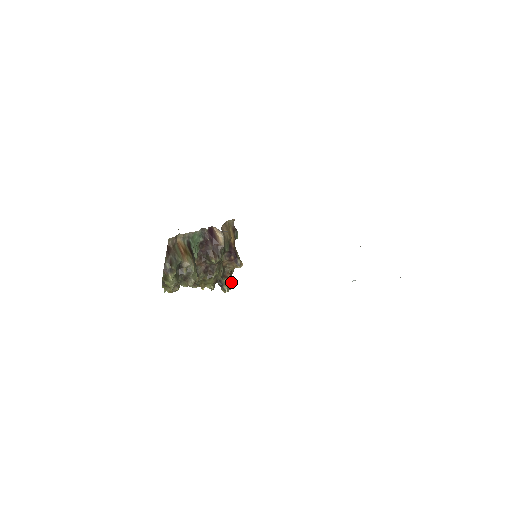
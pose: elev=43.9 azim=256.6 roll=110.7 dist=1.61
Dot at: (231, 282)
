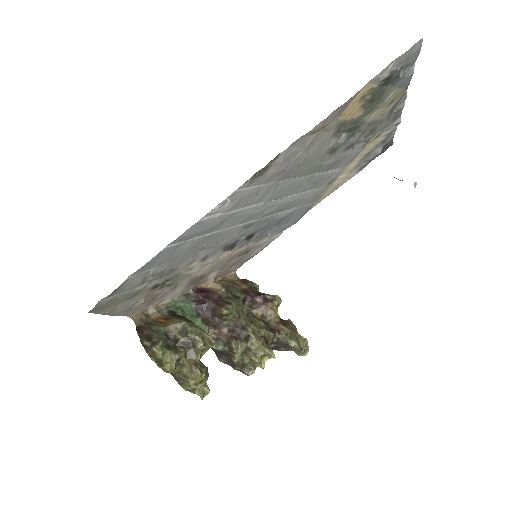
Dot at: (296, 334)
